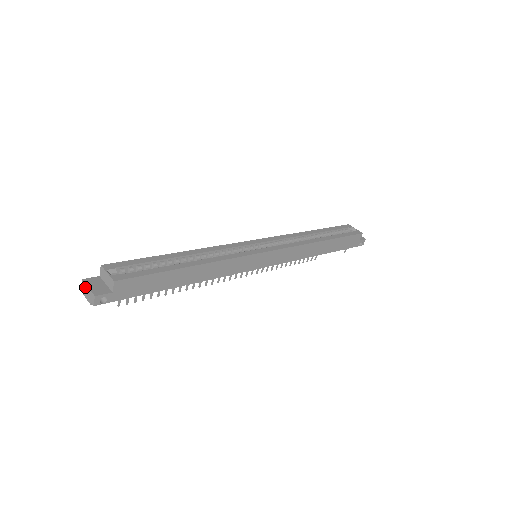
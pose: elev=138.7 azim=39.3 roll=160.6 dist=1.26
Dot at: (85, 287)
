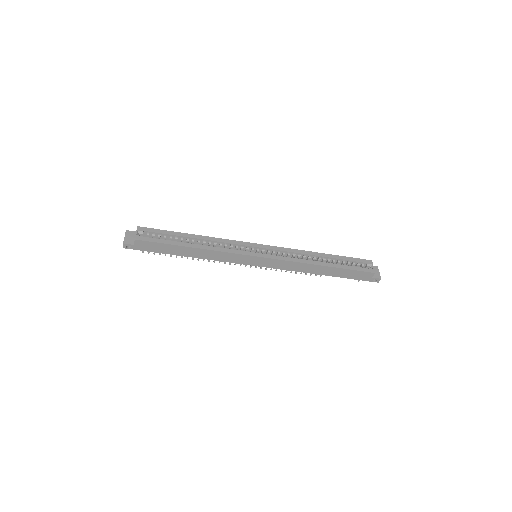
Dot at: (125, 235)
